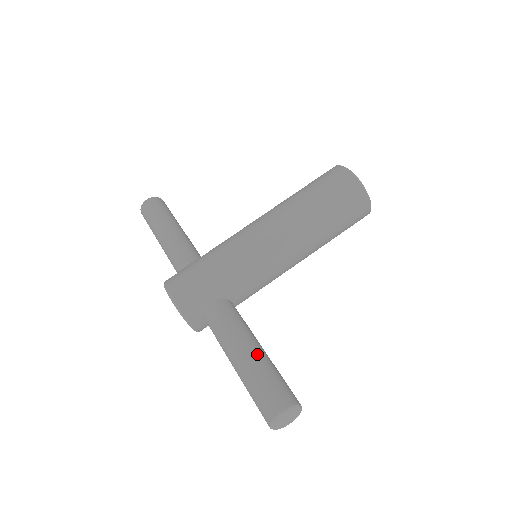
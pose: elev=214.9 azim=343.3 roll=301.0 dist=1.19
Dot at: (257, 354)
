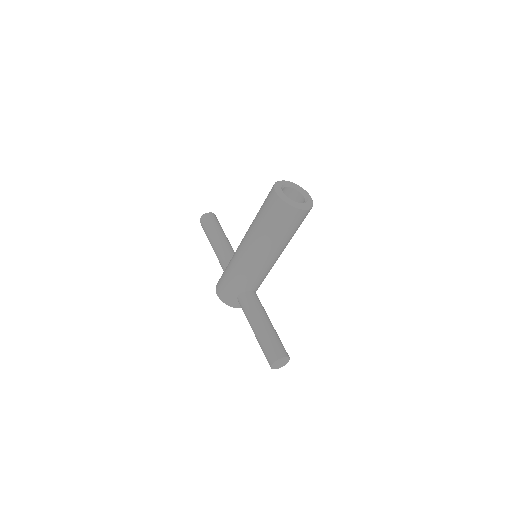
Dot at: (260, 329)
